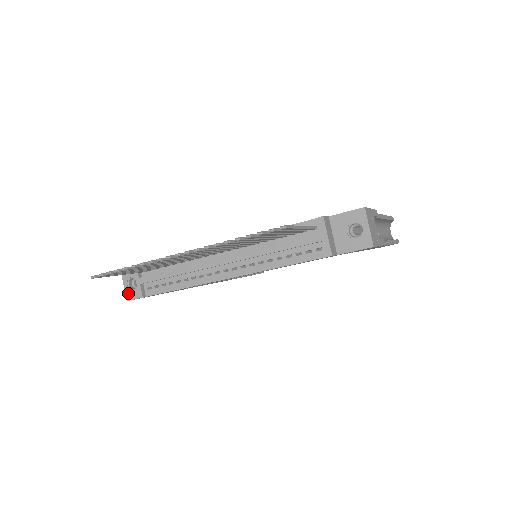
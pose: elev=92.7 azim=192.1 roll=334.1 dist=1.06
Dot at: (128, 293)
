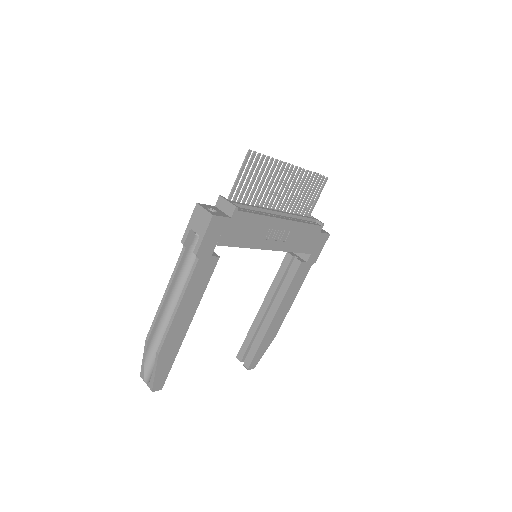
Dot at: (211, 212)
